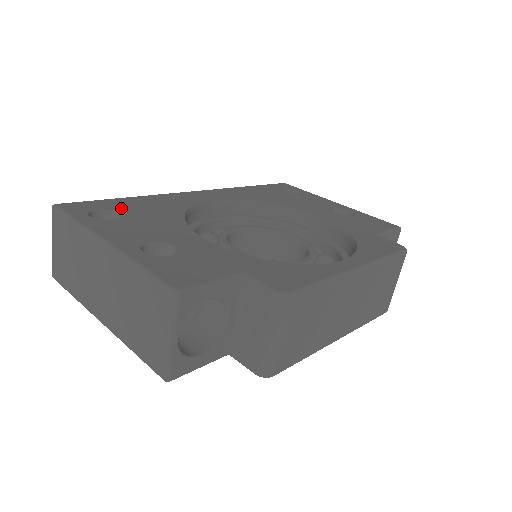
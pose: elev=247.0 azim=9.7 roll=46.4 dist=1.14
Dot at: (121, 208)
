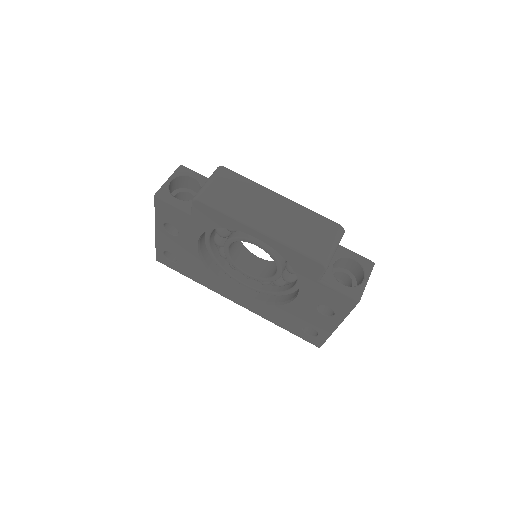
Dot at: occluded
